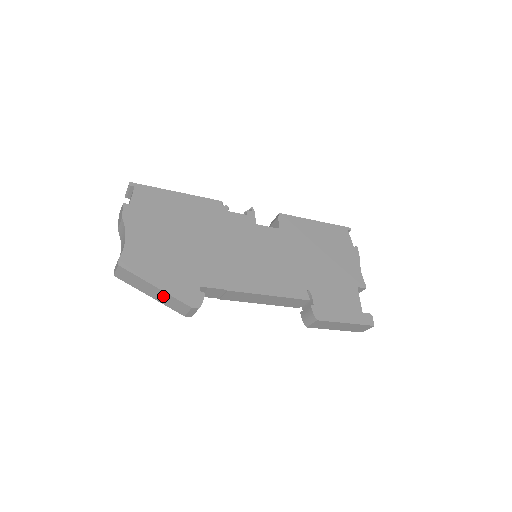
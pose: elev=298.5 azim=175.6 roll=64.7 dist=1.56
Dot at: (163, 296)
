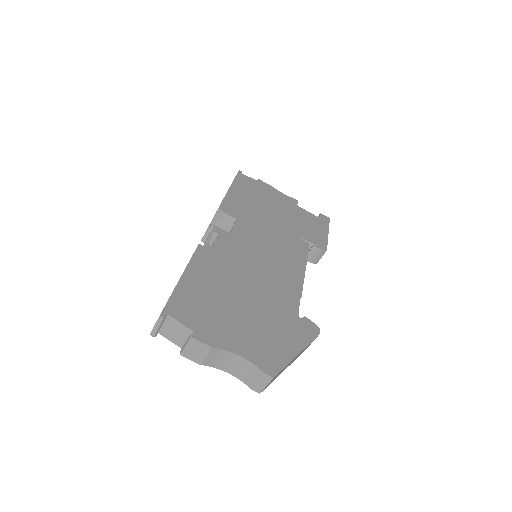
Dot at: (299, 354)
